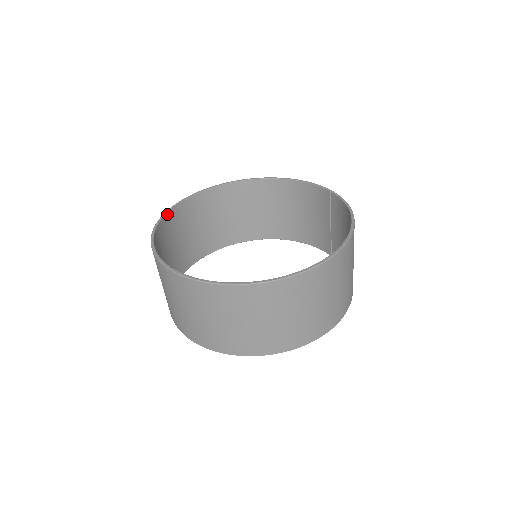
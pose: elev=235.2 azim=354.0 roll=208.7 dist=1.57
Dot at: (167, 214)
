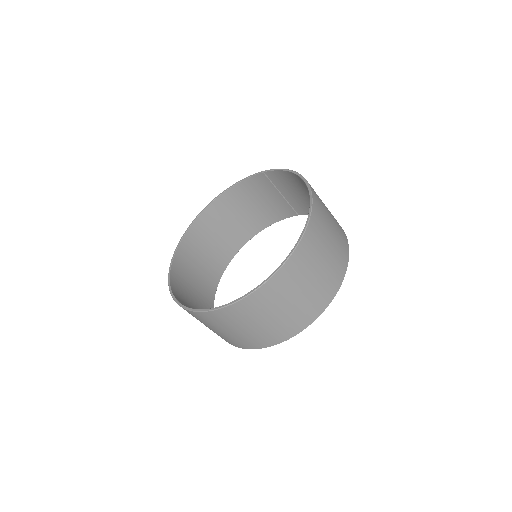
Dot at: (171, 284)
